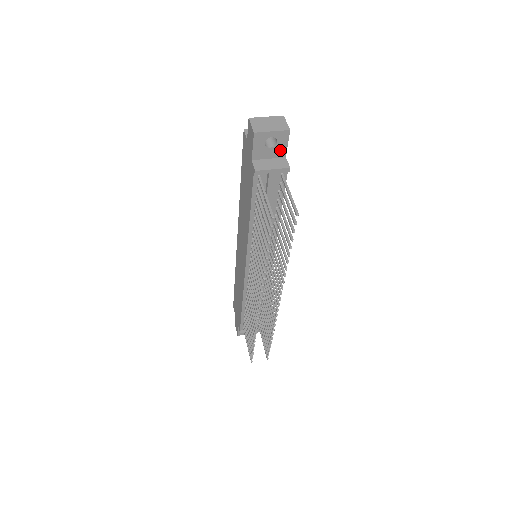
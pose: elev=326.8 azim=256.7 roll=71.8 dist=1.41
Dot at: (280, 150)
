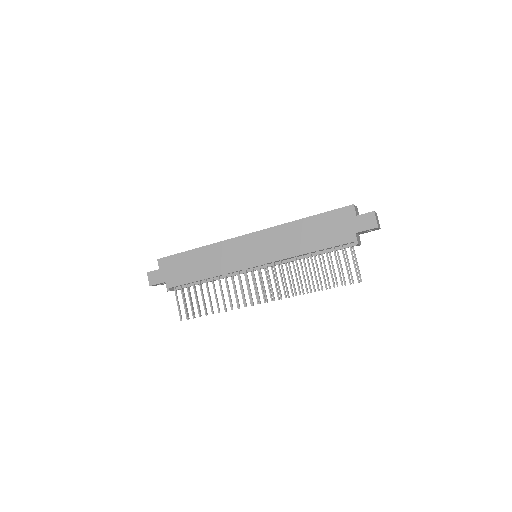
Dot at: (365, 232)
